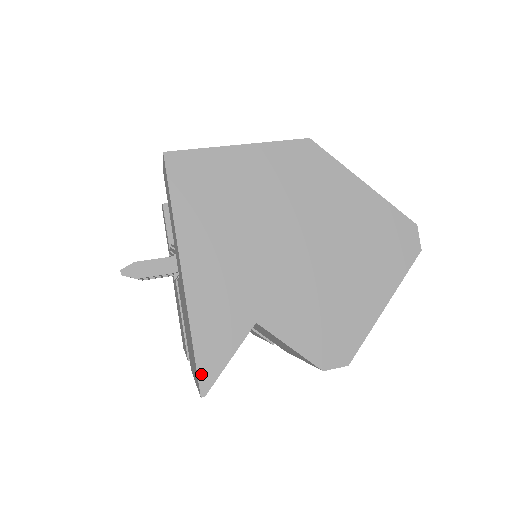
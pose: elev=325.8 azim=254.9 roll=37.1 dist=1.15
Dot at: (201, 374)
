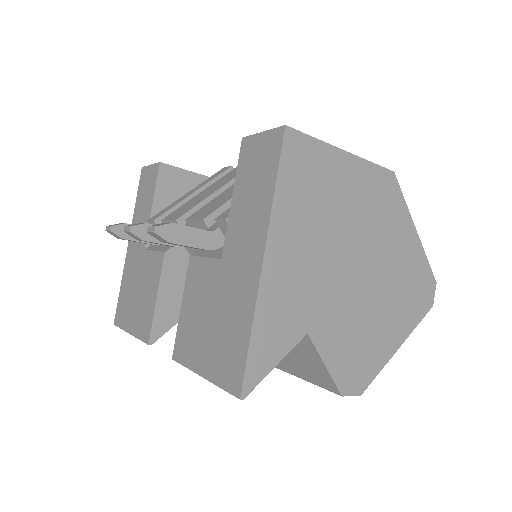
Dot at: (248, 374)
